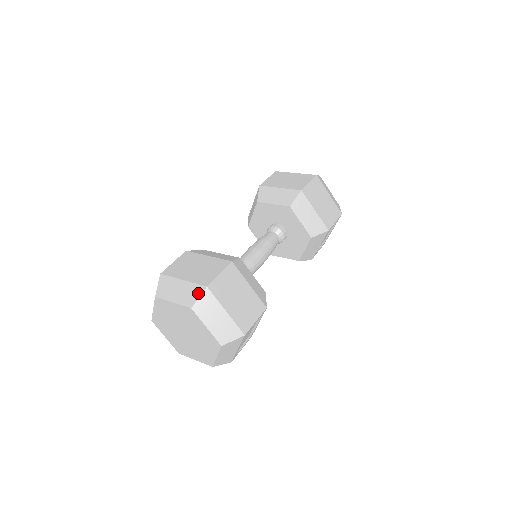
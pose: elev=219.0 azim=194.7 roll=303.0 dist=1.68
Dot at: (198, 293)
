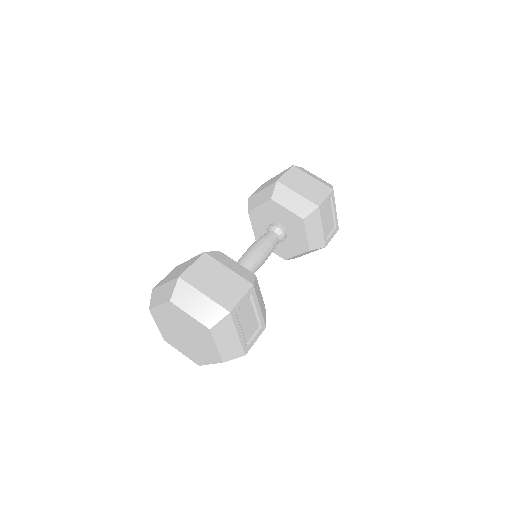
Dot at: (173, 286)
